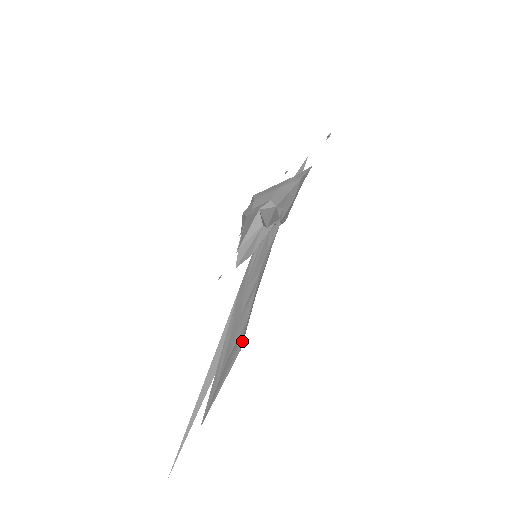
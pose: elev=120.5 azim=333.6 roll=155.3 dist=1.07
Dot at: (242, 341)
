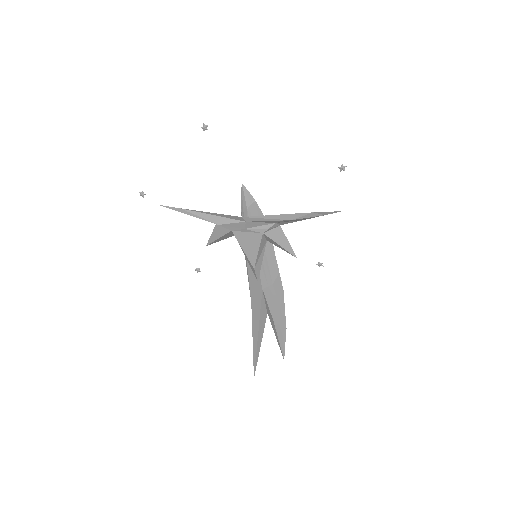
Dot at: occluded
